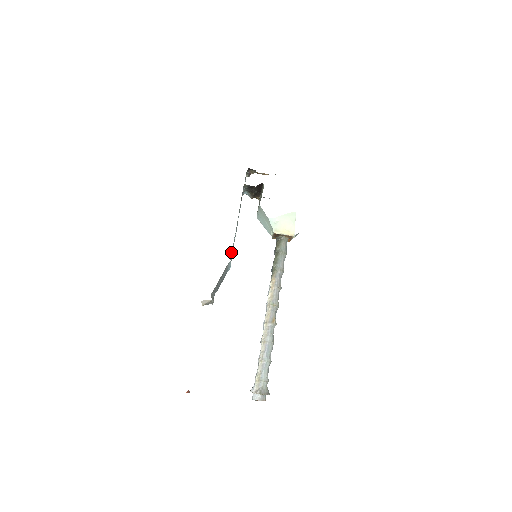
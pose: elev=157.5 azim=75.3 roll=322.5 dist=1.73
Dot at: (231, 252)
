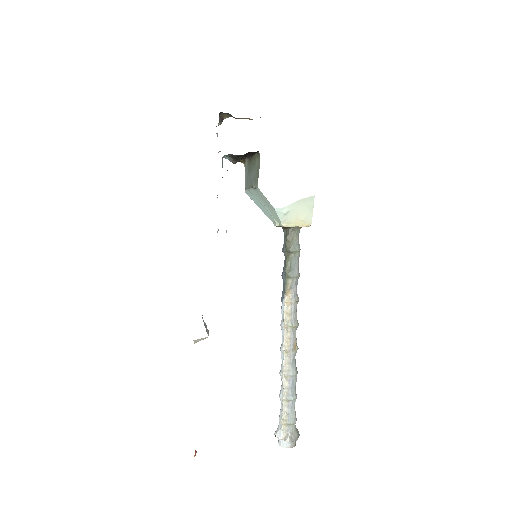
Dot at: occluded
